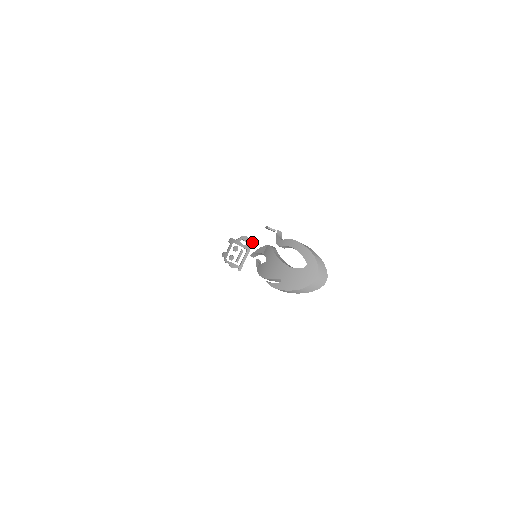
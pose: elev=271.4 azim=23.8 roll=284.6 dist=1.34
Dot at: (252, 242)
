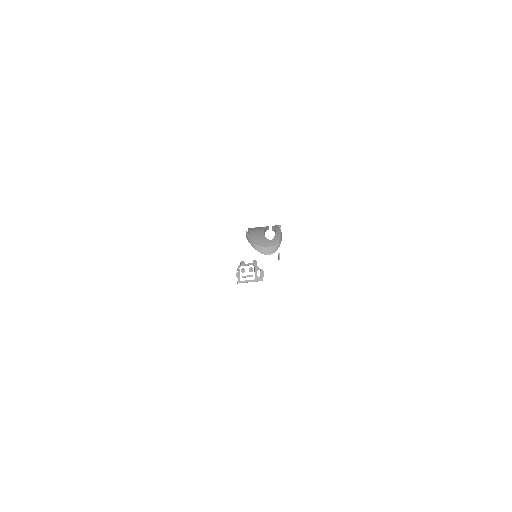
Dot at: (262, 280)
